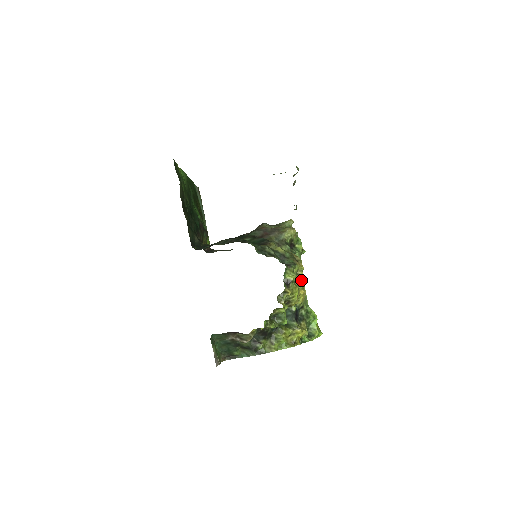
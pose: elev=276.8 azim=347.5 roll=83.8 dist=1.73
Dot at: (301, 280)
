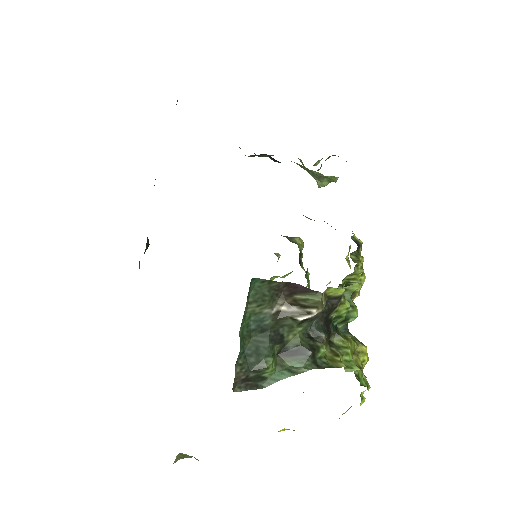
Dot at: occluded
